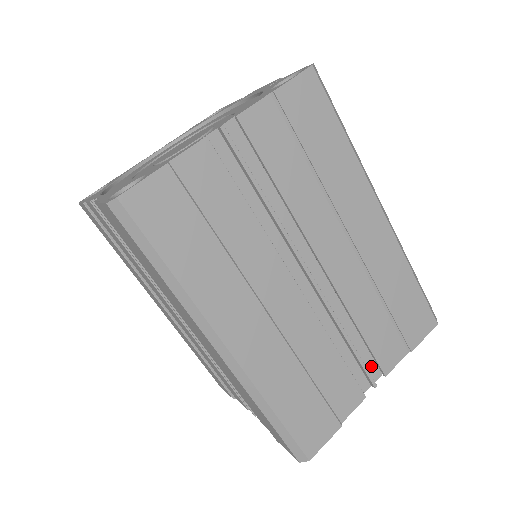
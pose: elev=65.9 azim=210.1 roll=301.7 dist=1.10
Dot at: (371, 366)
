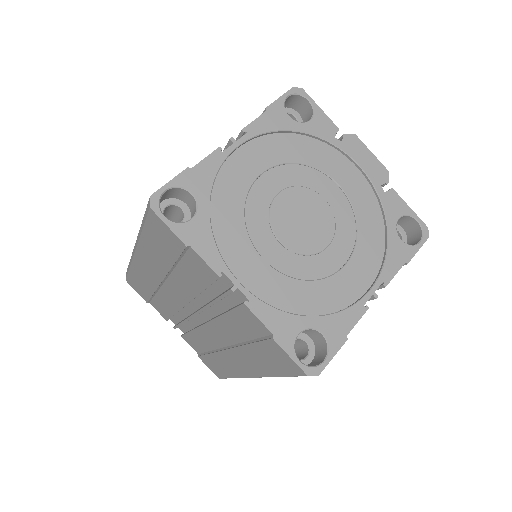
Dot at: occluded
